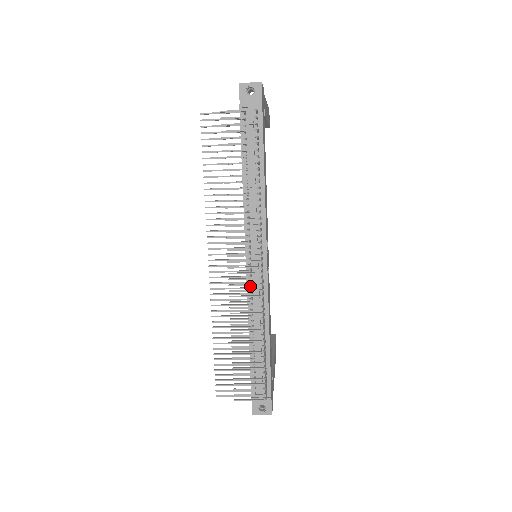
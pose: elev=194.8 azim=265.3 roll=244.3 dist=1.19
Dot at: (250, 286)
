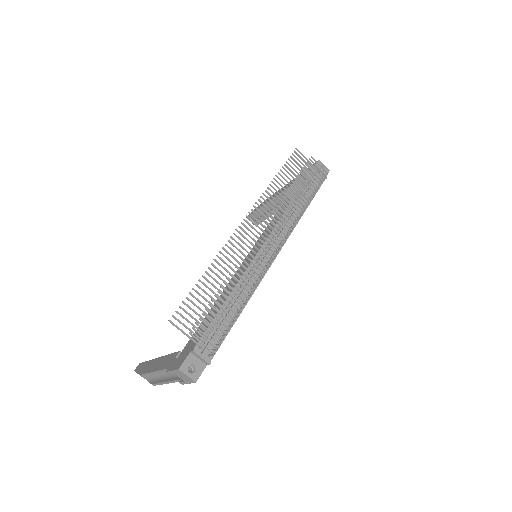
Dot at: (255, 262)
